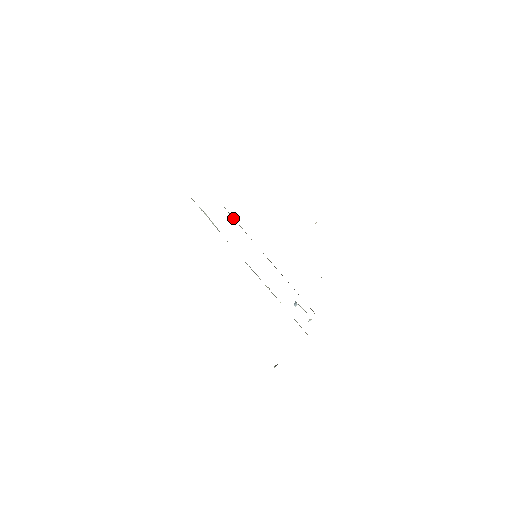
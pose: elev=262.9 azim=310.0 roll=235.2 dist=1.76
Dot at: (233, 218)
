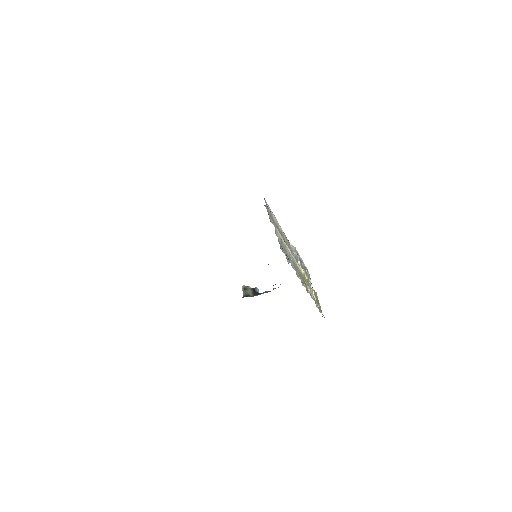
Dot at: occluded
